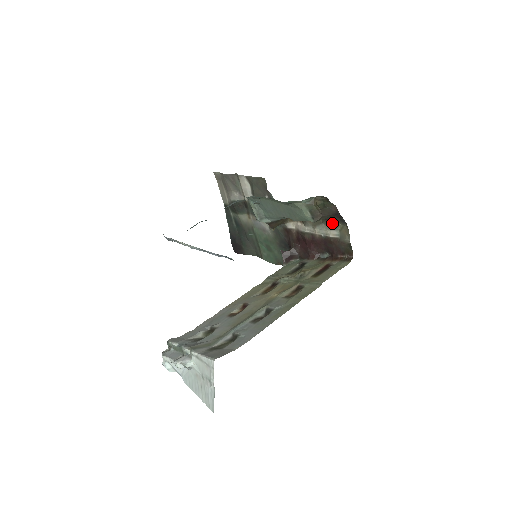
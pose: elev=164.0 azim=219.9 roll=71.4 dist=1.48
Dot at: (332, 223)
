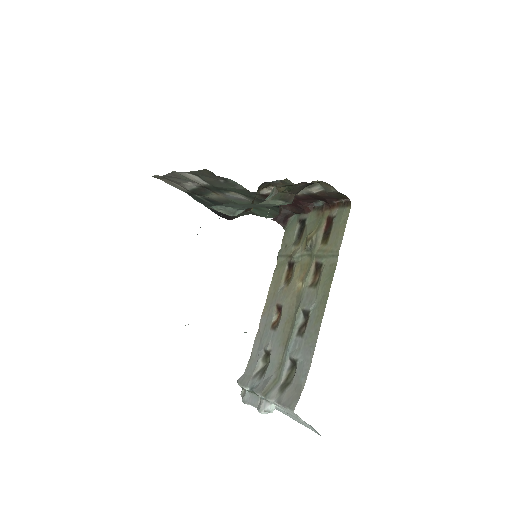
Dot at: occluded
